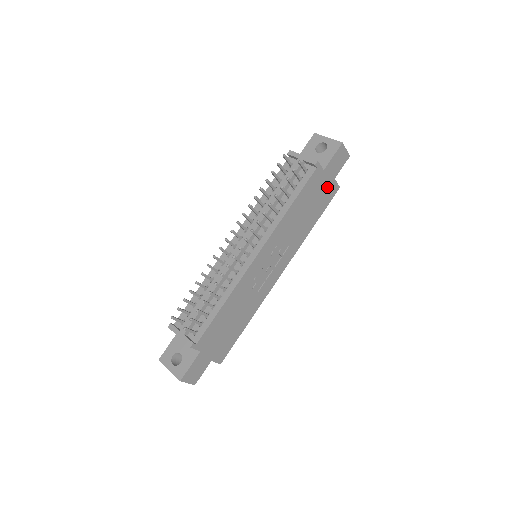
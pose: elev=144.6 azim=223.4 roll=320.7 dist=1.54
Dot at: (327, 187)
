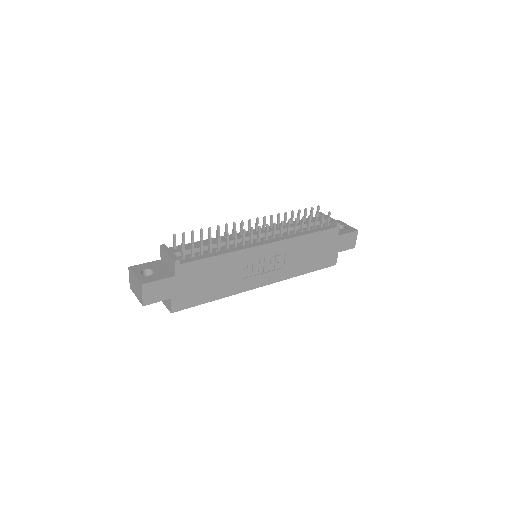
Dot at: (331, 253)
